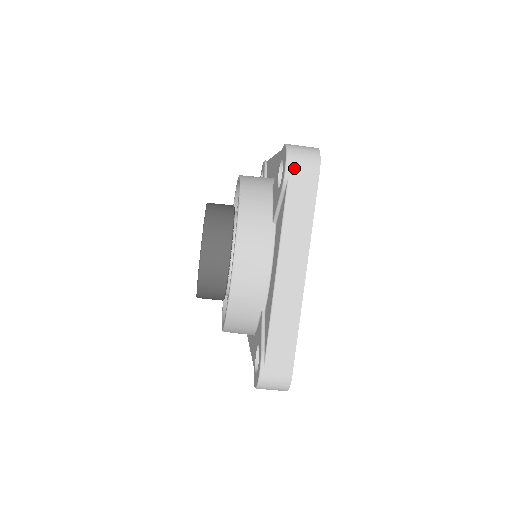
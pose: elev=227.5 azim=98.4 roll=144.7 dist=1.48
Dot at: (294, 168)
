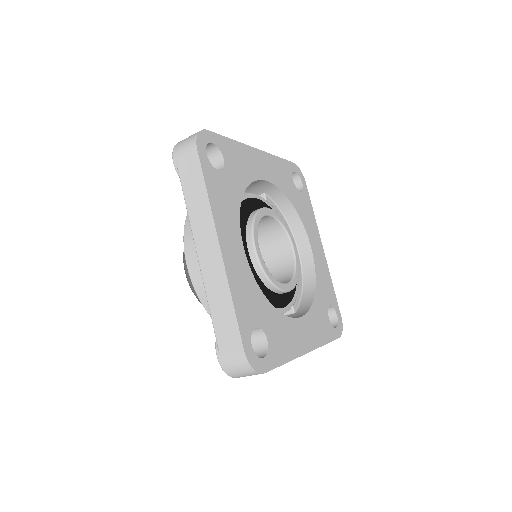
Dot at: (178, 157)
